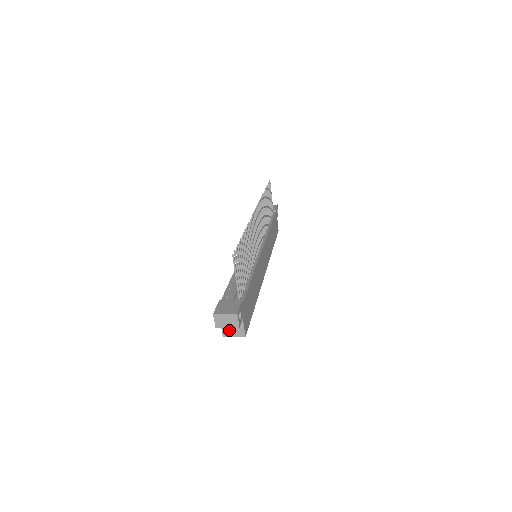
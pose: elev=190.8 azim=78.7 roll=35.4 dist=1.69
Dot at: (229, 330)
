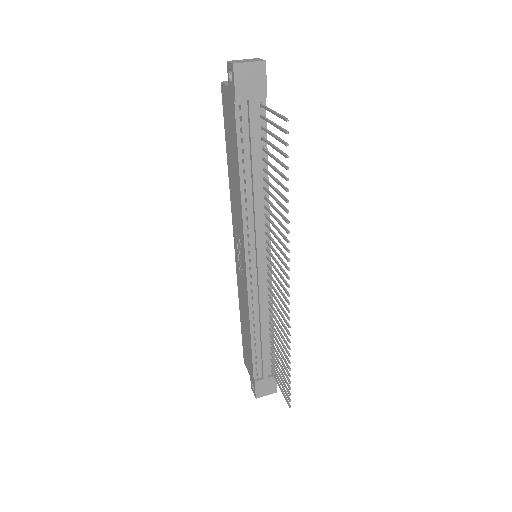
Dot at: occluded
